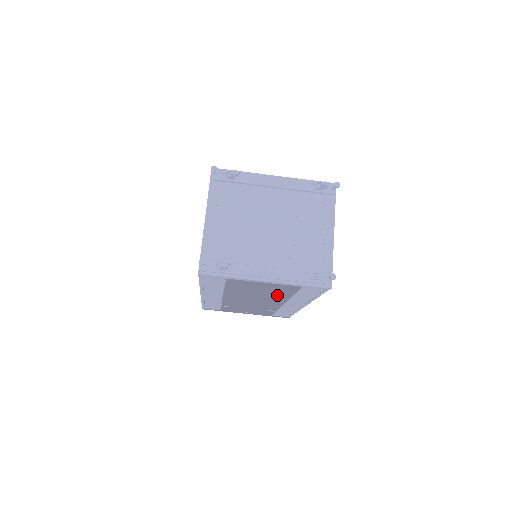
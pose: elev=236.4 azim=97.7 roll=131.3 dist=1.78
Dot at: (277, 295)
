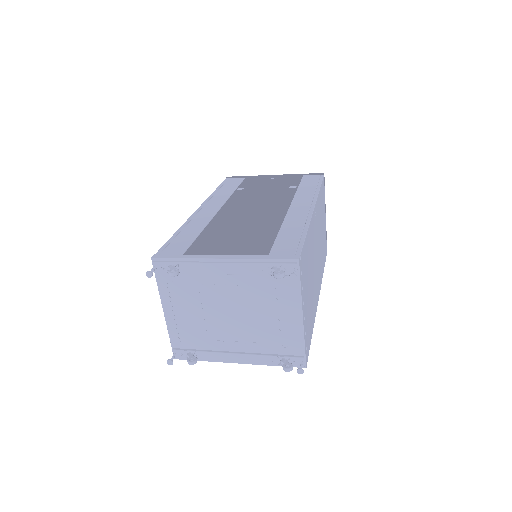
Dot at: occluded
